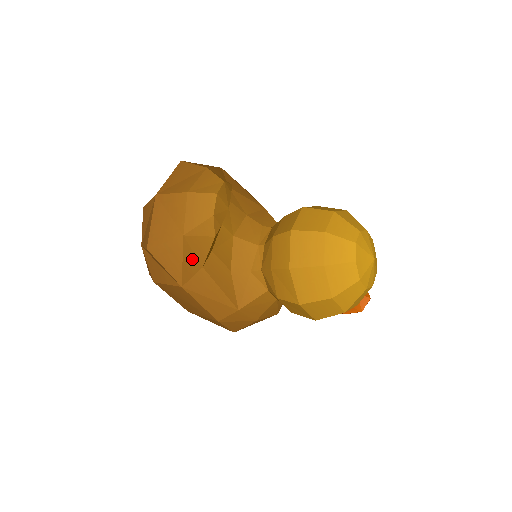
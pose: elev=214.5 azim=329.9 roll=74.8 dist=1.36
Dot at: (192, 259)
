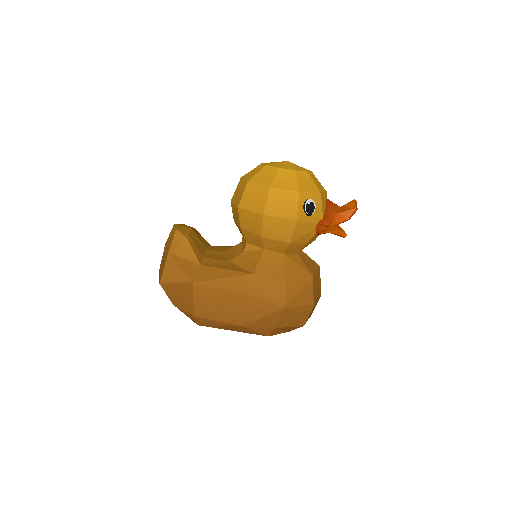
Dot at: (187, 263)
